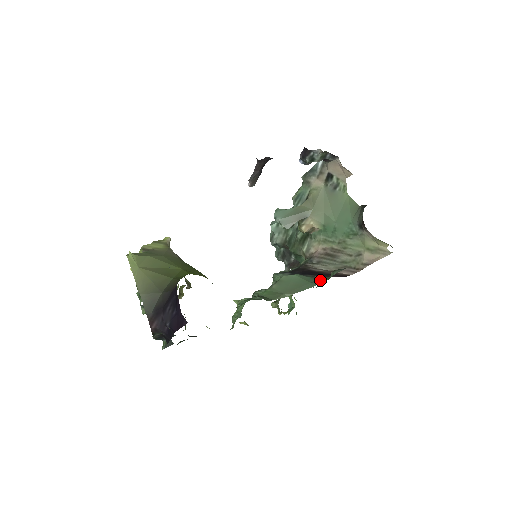
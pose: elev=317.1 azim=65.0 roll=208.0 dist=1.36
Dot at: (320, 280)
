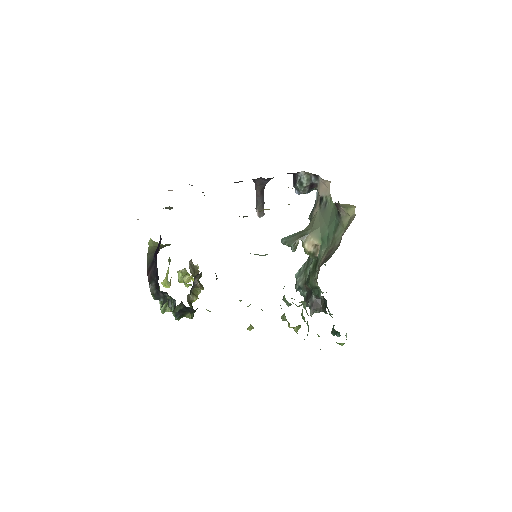
Dot at: occluded
